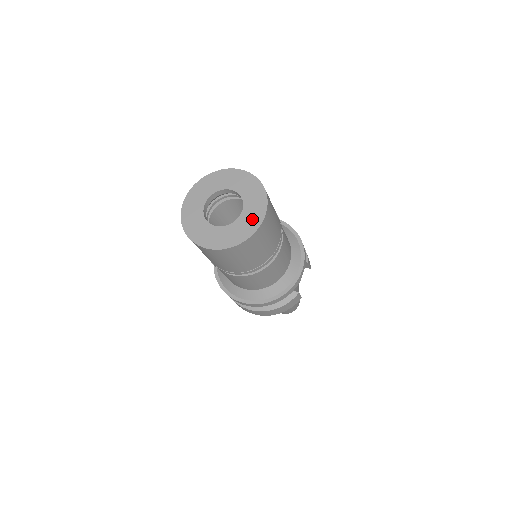
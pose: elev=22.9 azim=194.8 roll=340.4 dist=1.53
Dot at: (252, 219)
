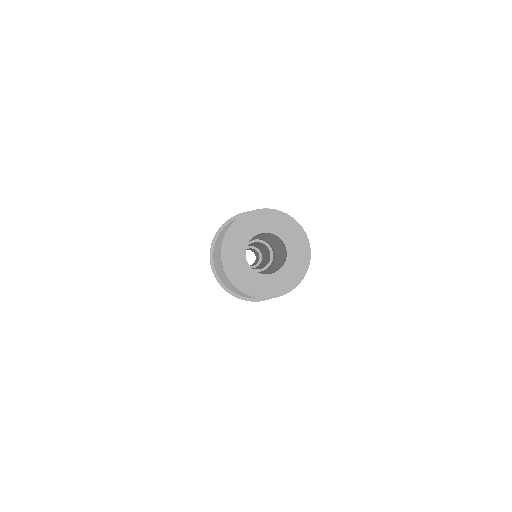
Dot at: (300, 255)
